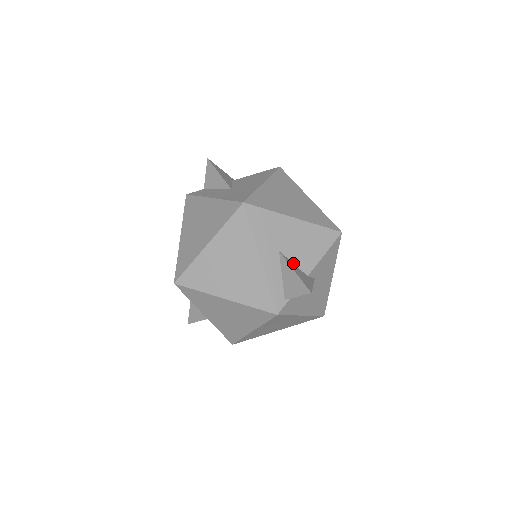
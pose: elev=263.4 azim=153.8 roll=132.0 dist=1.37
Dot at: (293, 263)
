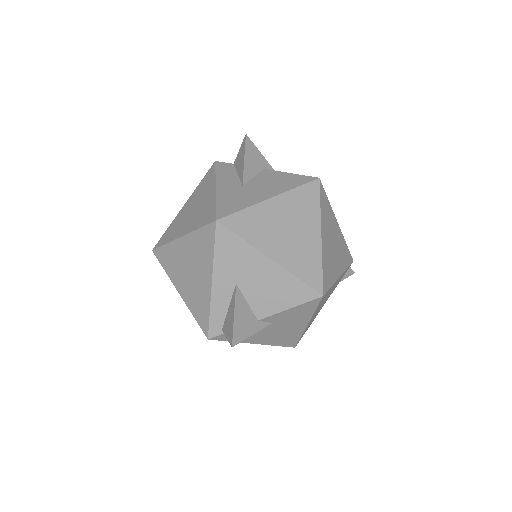
Dot at: (247, 301)
